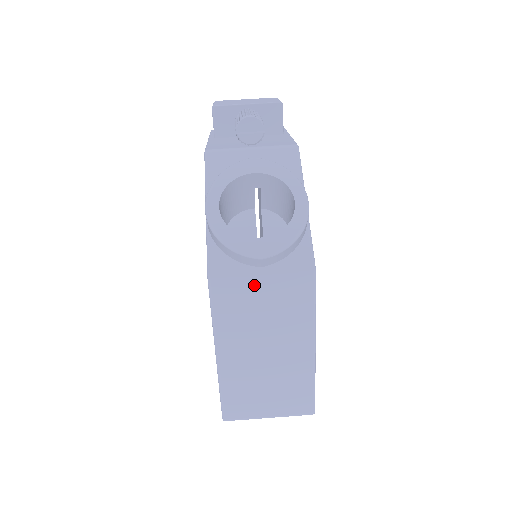
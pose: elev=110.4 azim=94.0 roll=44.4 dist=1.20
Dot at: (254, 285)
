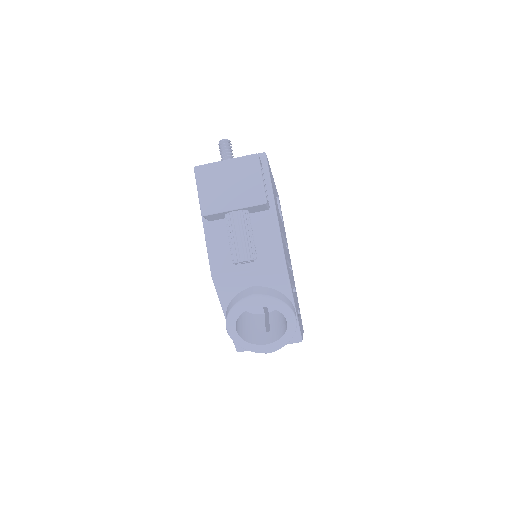
Dot at: occluded
